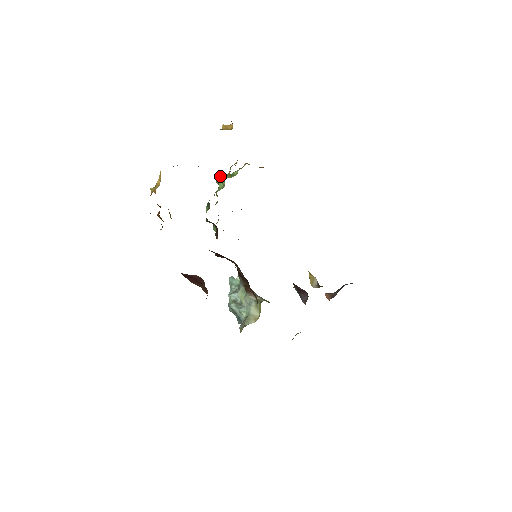
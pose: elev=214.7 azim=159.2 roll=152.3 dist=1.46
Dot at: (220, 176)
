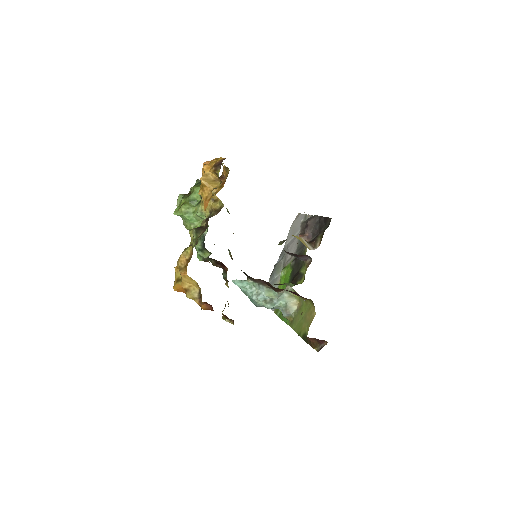
Dot at: (182, 210)
